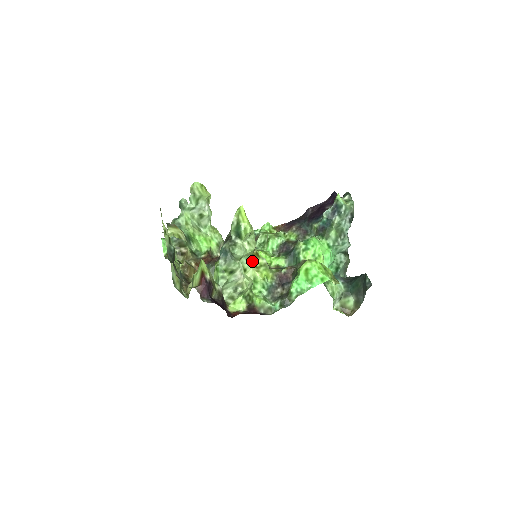
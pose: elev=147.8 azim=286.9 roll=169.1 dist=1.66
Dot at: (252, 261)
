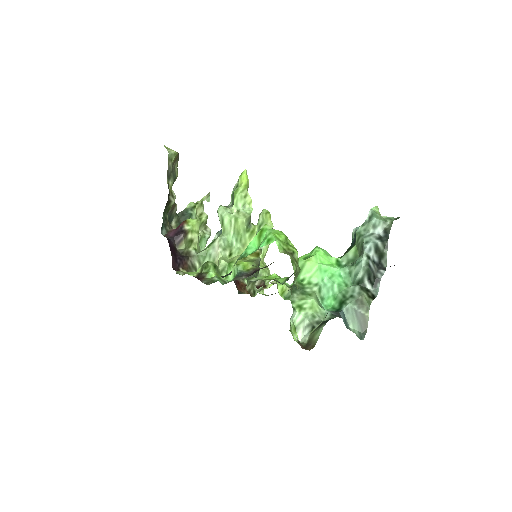
Dot at: occluded
